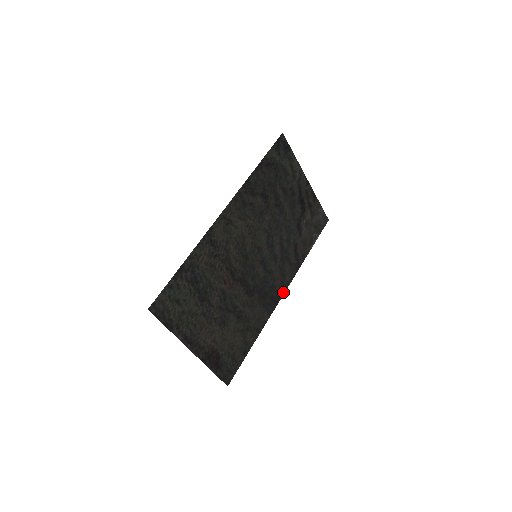
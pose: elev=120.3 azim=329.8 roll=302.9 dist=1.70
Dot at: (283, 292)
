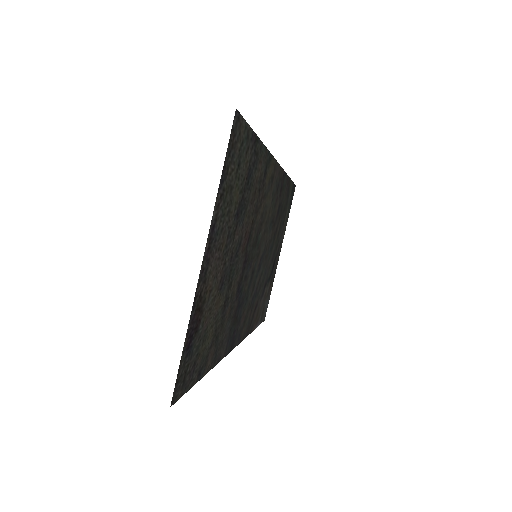
Dot at: (236, 344)
